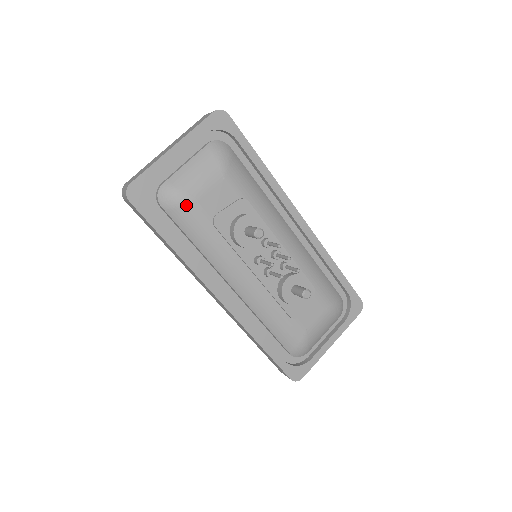
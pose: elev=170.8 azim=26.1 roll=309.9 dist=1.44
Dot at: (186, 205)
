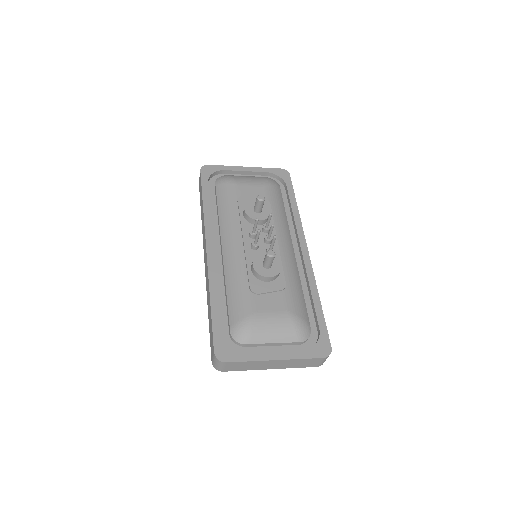
Dot at: (229, 184)
